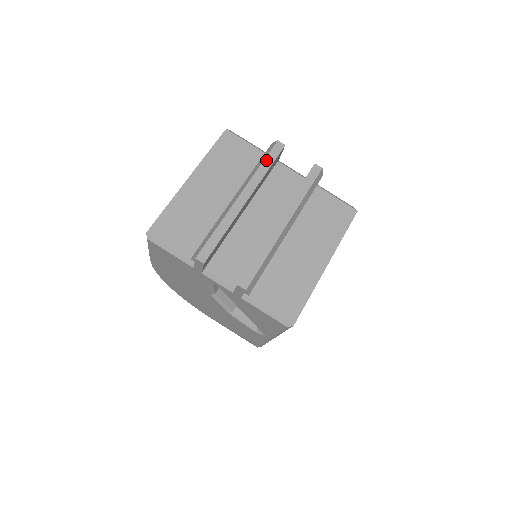
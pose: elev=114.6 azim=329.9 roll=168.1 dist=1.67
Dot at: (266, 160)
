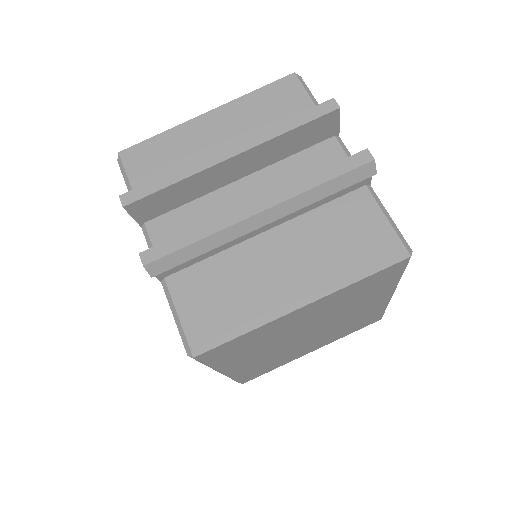
Dot at: (297, 117)
